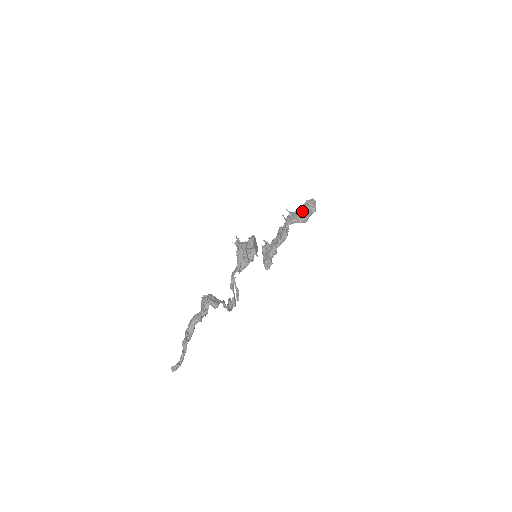
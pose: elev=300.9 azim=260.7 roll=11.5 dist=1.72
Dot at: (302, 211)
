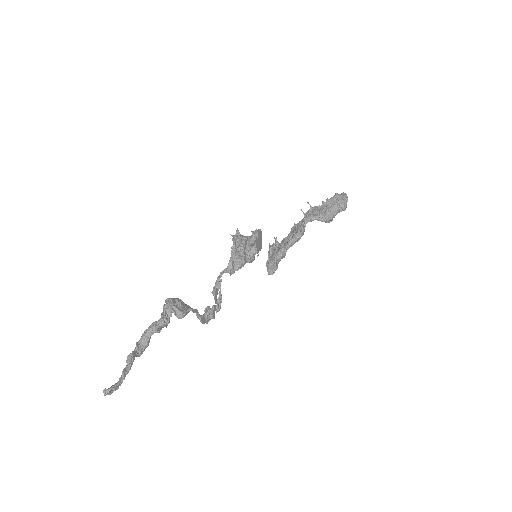
Dot at: (327, 207)
